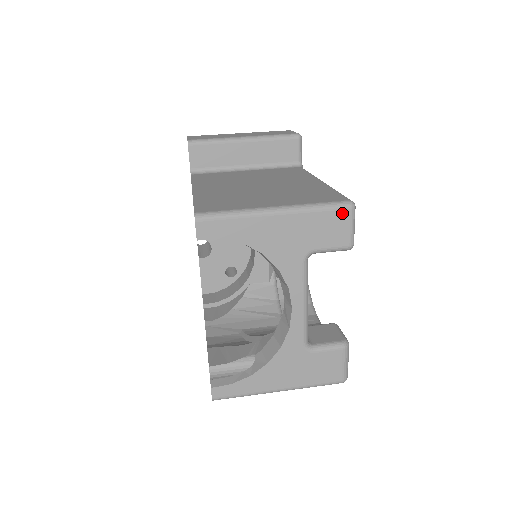
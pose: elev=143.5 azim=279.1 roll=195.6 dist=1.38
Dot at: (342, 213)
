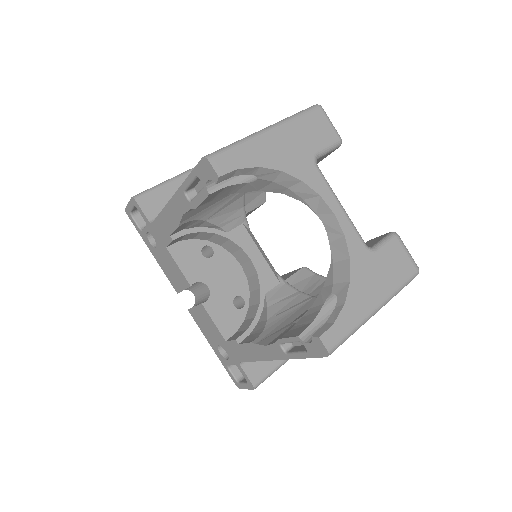
Dot at: (317, 113)
